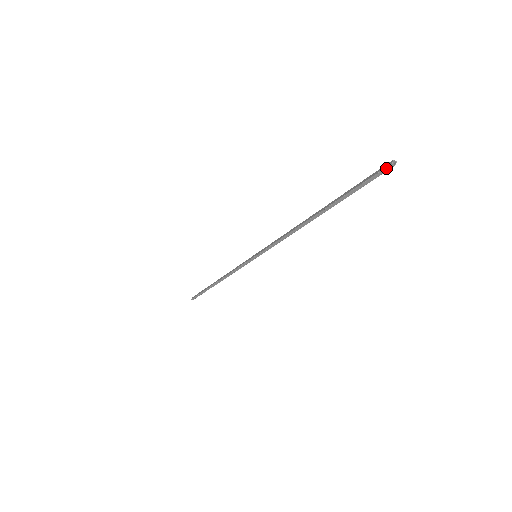
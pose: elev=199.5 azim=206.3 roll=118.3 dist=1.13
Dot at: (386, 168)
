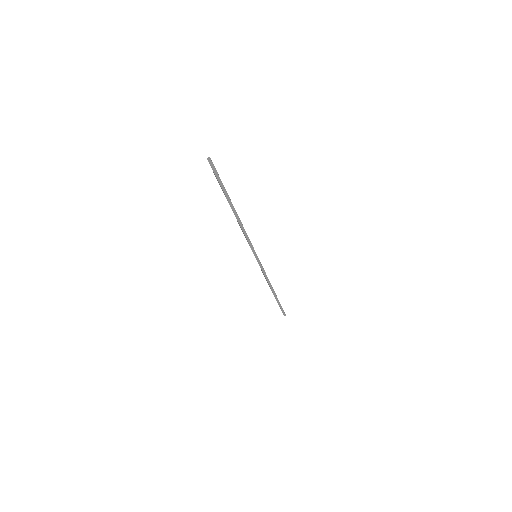
Dot at: (209, 162)
